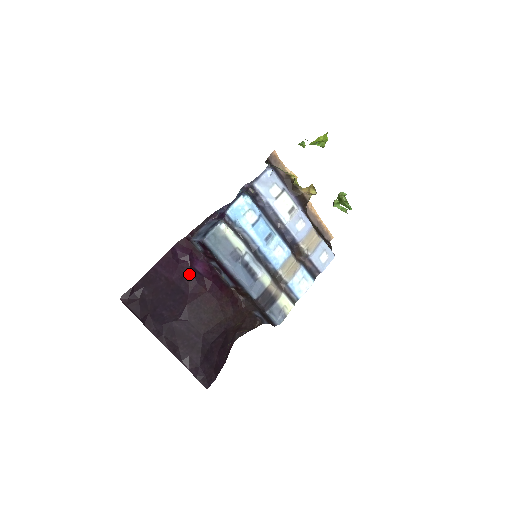
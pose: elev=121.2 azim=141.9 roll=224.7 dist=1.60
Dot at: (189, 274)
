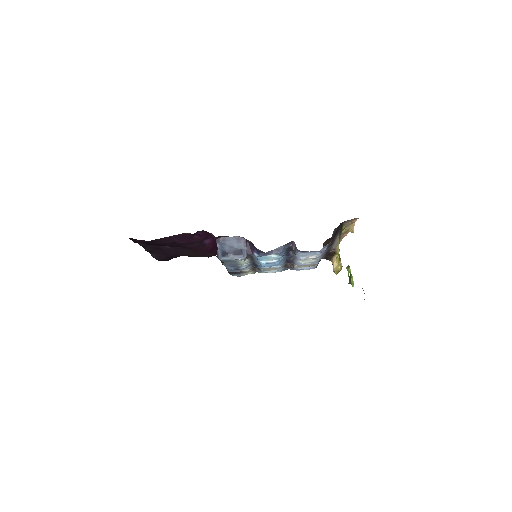
Dot at: (195, 243)
